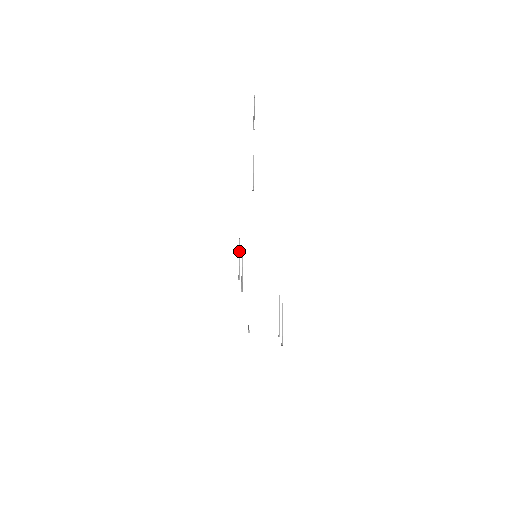
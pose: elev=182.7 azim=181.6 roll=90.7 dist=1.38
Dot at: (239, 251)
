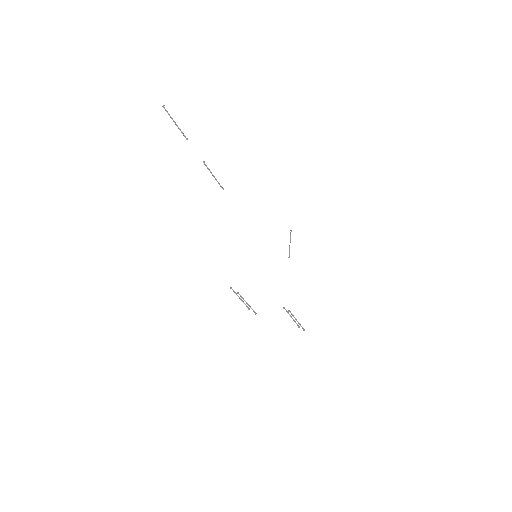
Dot at: occluded
